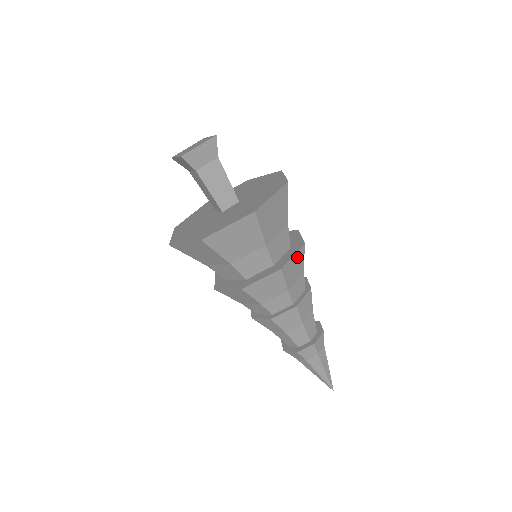
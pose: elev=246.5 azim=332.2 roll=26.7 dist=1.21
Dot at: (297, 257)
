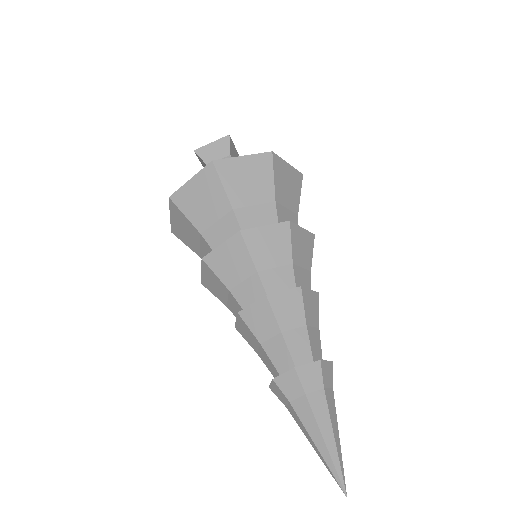
Dot at: occluded
